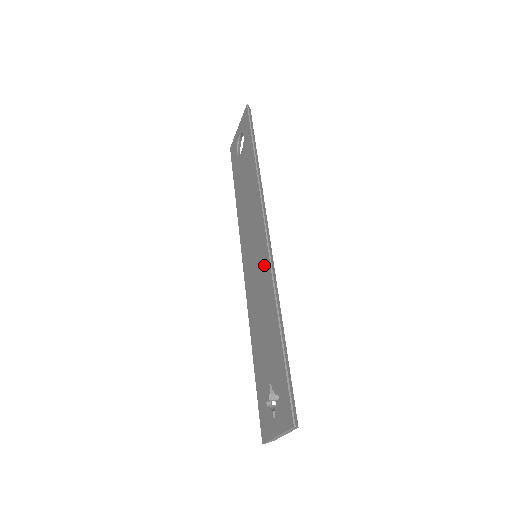
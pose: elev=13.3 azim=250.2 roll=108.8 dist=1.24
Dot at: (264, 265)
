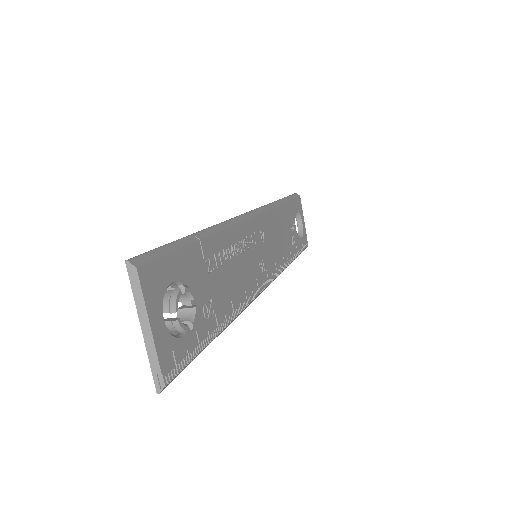
Dot at: occluded
